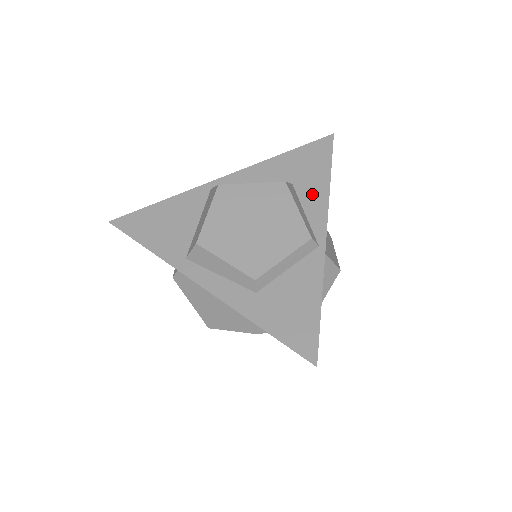
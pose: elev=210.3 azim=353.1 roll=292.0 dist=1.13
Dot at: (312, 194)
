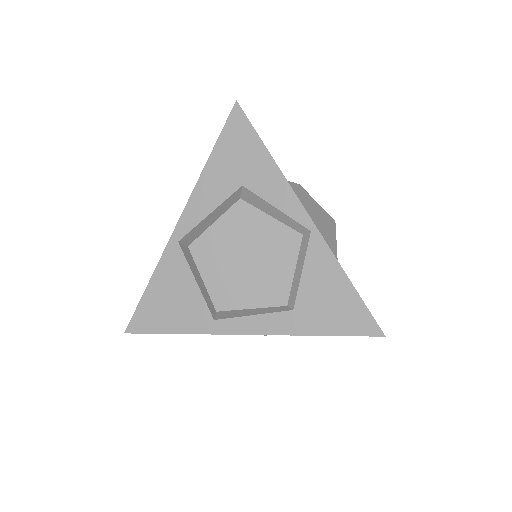
Dot at: (267, 184)
